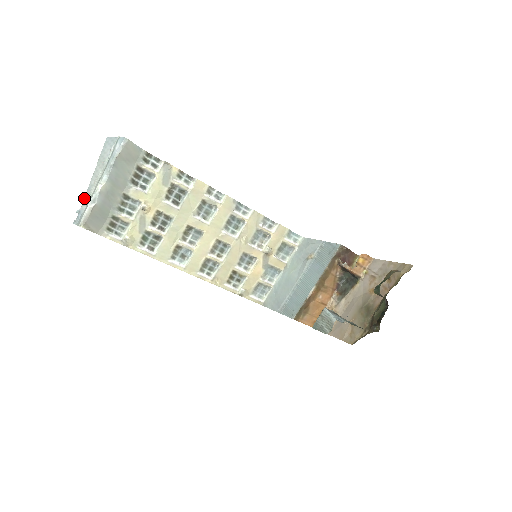
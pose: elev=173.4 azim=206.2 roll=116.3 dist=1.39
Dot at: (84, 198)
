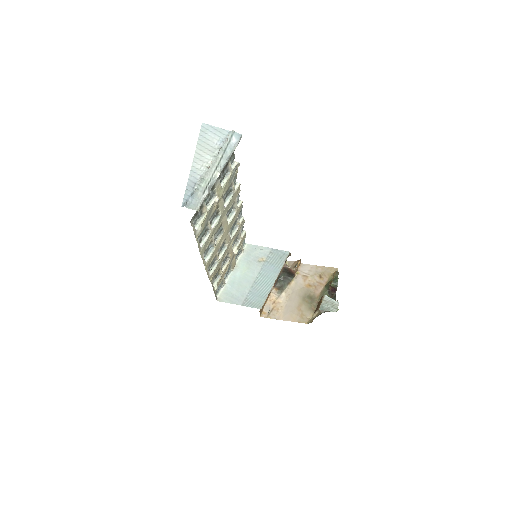
Dot at: (189, 180)
